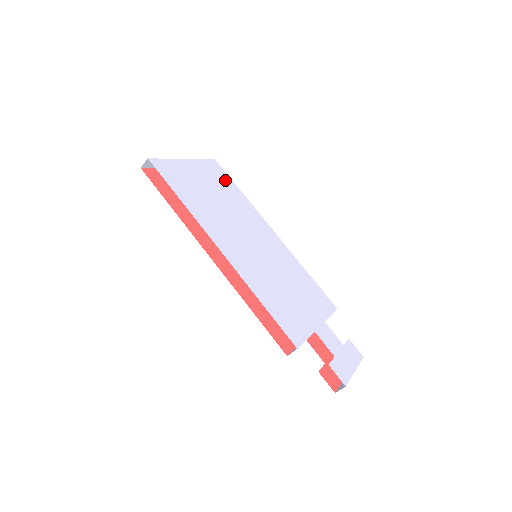
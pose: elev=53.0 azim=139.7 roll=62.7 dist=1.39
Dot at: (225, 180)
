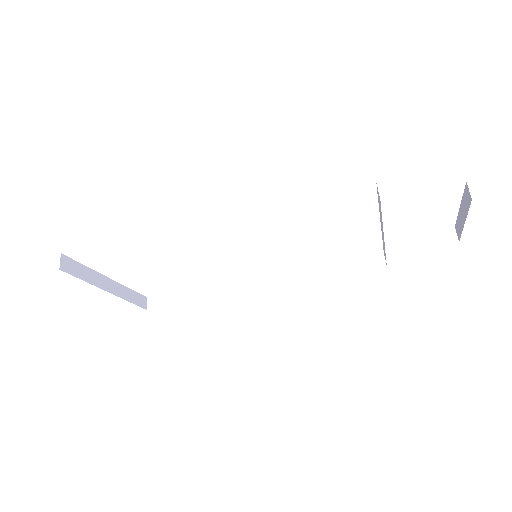
Dot at: occluded
